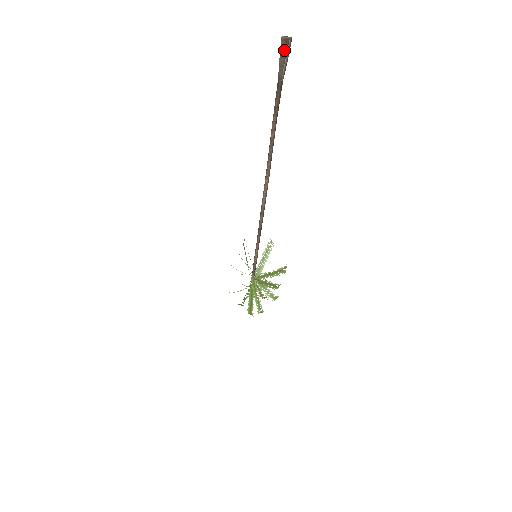
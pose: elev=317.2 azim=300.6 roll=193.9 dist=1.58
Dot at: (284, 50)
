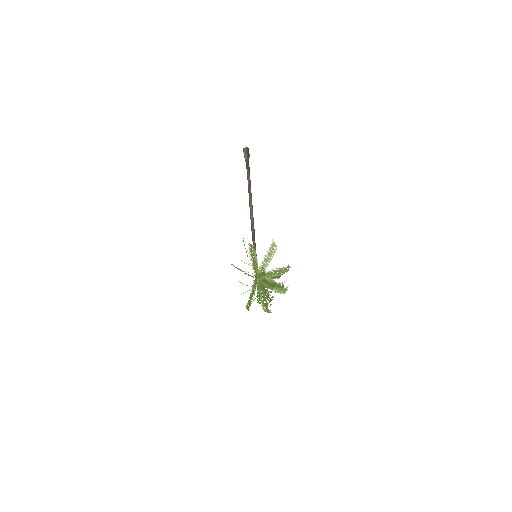
Dot at: (247, 151)
